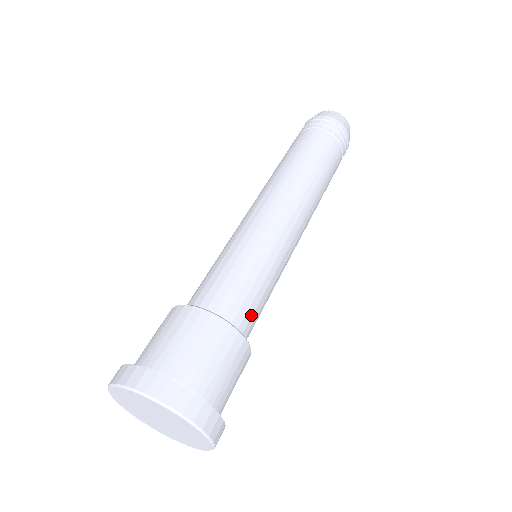
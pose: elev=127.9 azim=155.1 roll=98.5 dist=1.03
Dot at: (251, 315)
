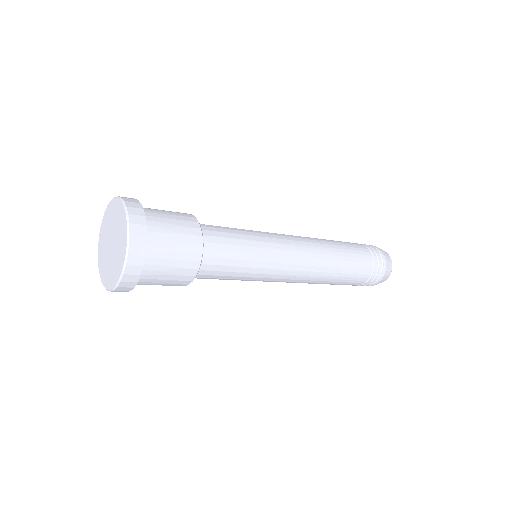
Dot at: (219, 257)
